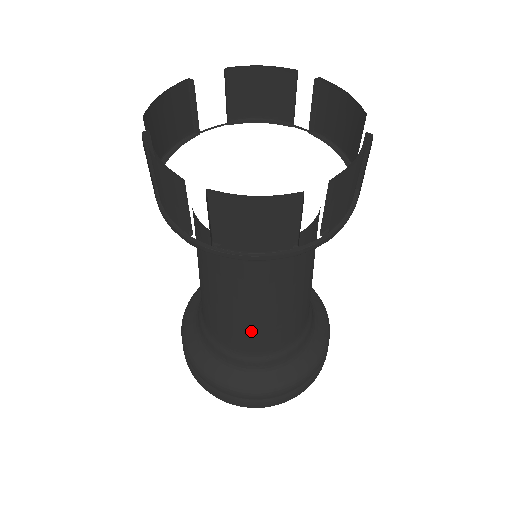
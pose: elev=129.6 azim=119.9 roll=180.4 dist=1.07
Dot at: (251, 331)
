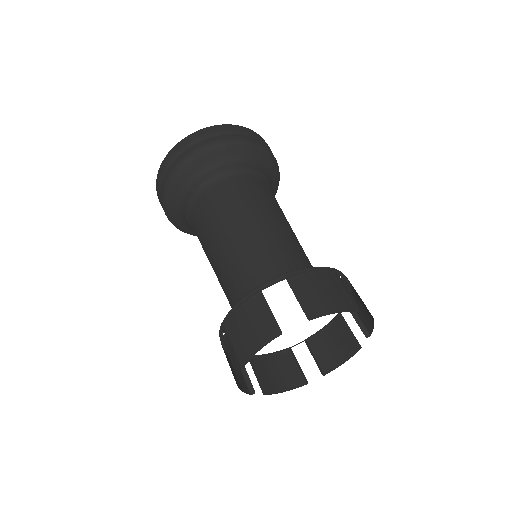
Dot at: occluded
